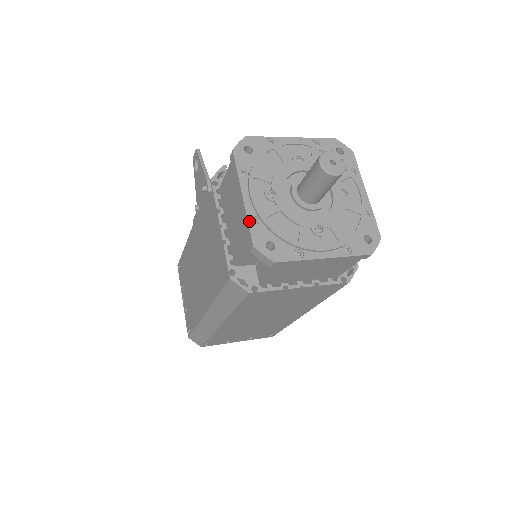
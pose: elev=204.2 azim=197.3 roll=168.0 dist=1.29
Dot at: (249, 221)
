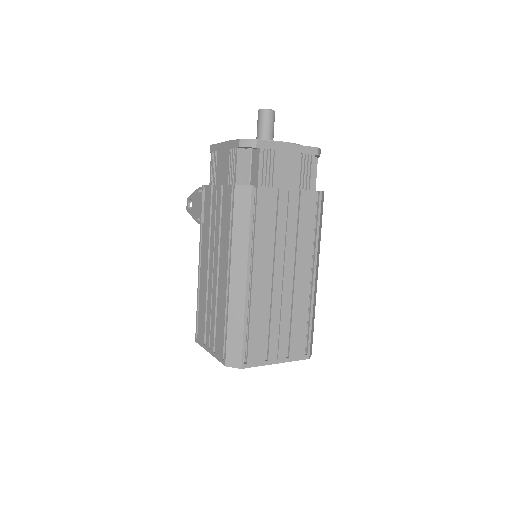
Dot at: (232, 140)
